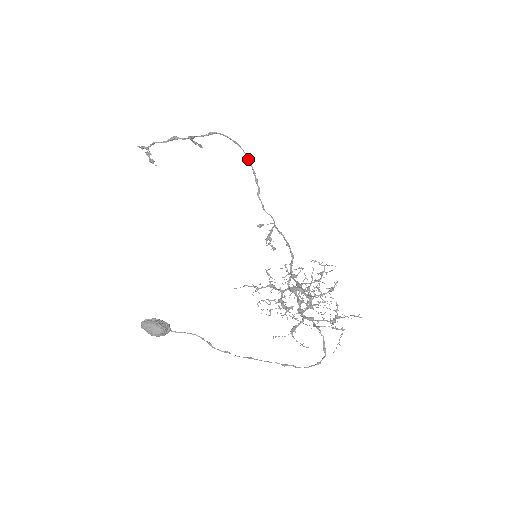
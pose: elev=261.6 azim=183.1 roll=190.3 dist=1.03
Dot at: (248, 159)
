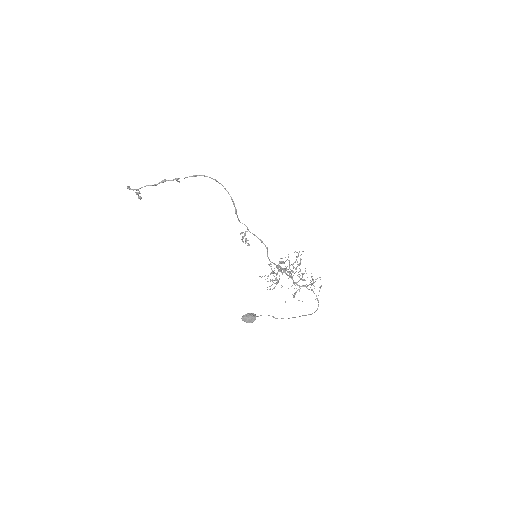
Dot at: (226, 190)
